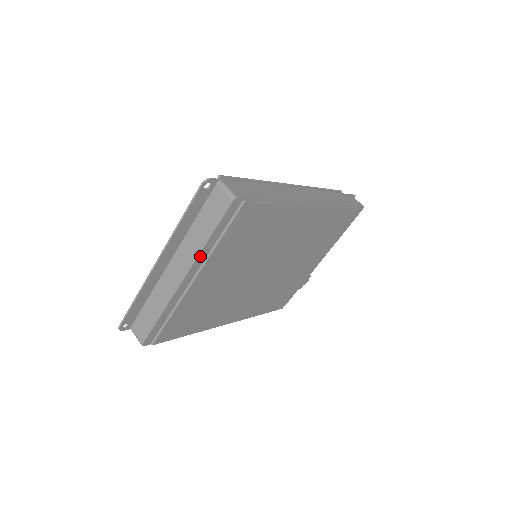
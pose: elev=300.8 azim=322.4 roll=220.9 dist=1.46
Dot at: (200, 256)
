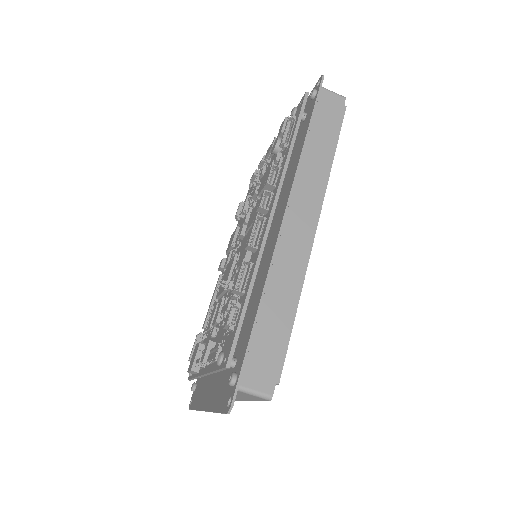
Dot at: occluded
